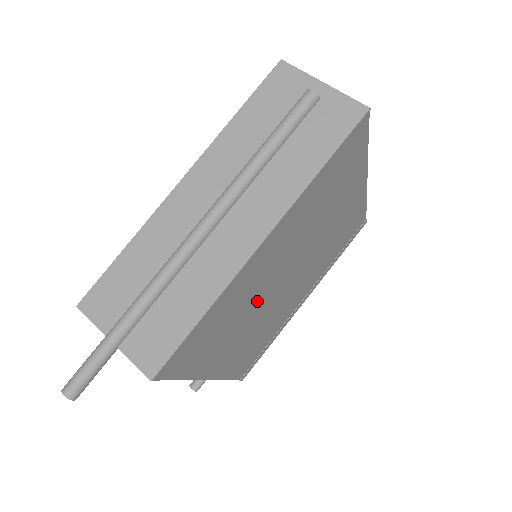
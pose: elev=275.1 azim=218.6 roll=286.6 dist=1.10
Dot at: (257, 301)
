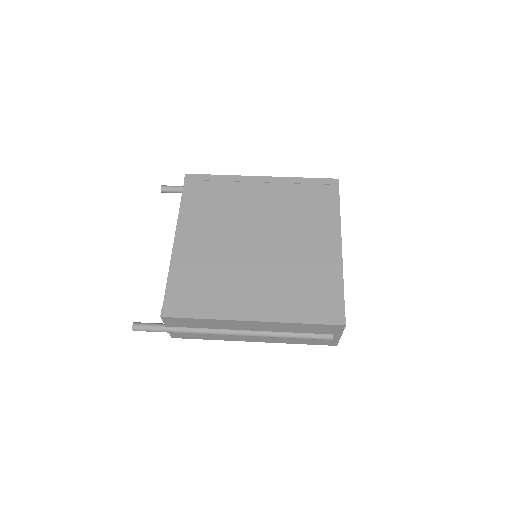
Dot at: (235, 219)
